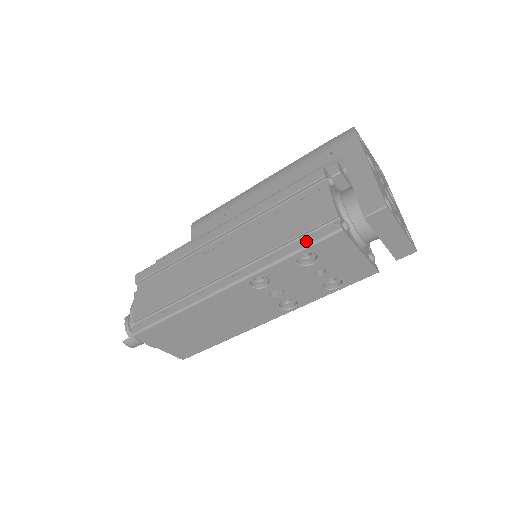
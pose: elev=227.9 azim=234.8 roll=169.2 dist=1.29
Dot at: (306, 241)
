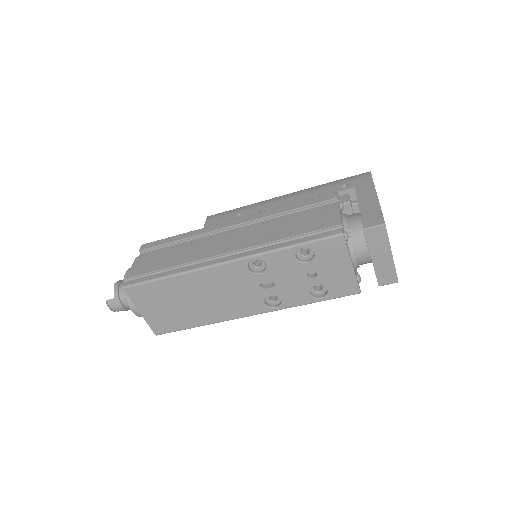
Dot at: (309, 238)
